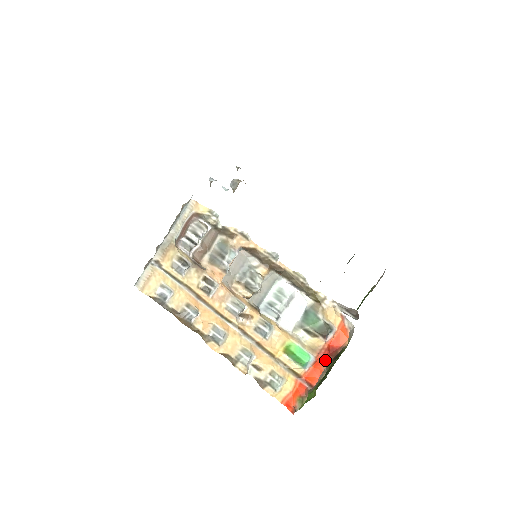
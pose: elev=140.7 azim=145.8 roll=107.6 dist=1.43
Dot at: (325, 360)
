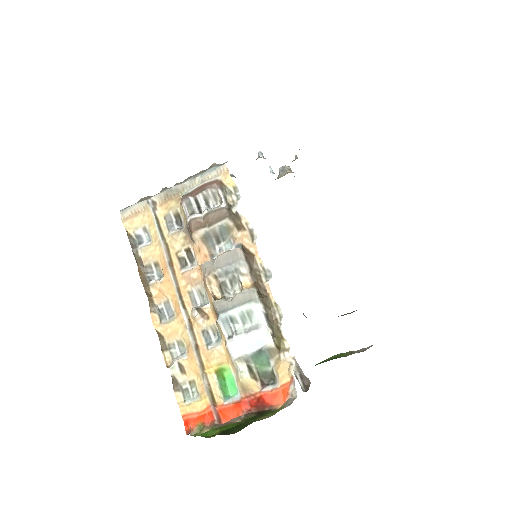
Dot at: (248, 407)
